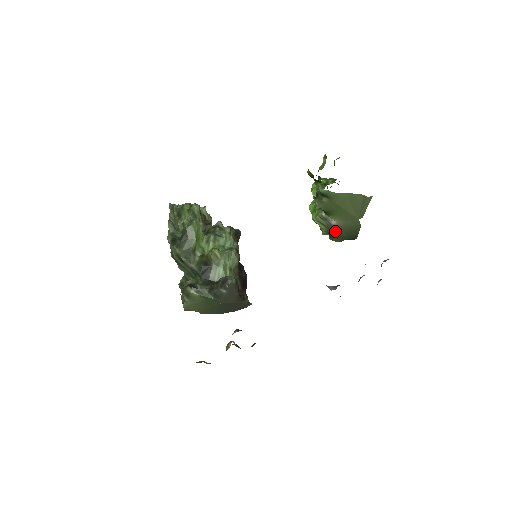
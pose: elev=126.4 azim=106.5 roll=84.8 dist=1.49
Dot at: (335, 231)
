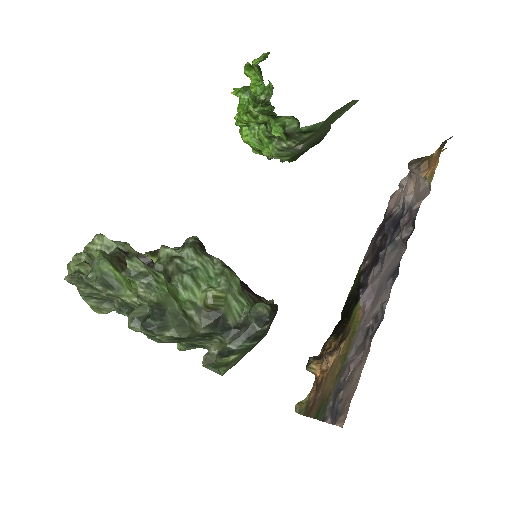
Dot at: (300, 153)
